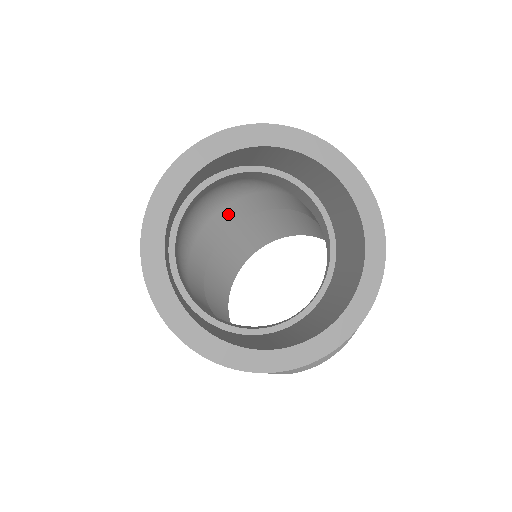
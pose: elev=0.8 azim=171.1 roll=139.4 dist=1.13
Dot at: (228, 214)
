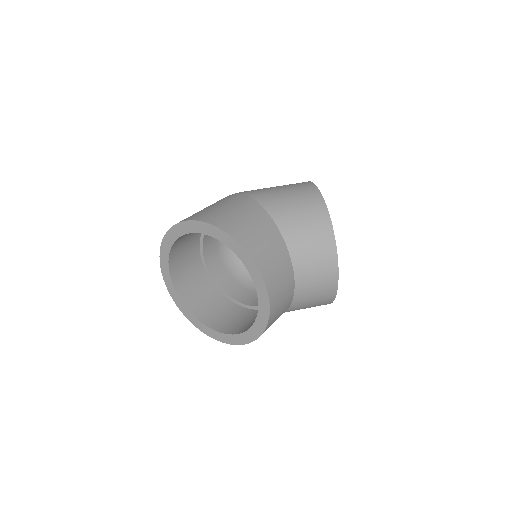
Dot at: occluded
